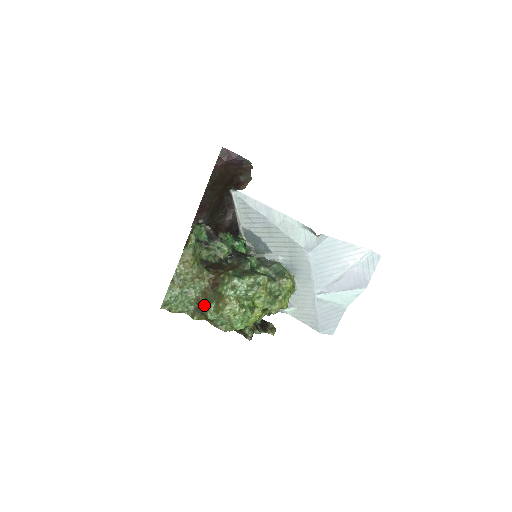
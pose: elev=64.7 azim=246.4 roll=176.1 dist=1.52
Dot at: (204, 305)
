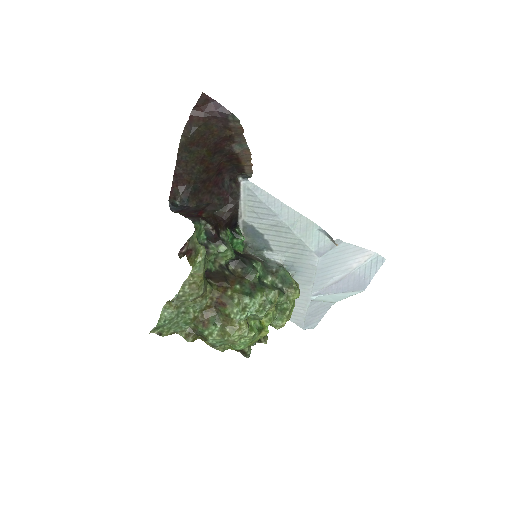
Dot at: (205, 327)
